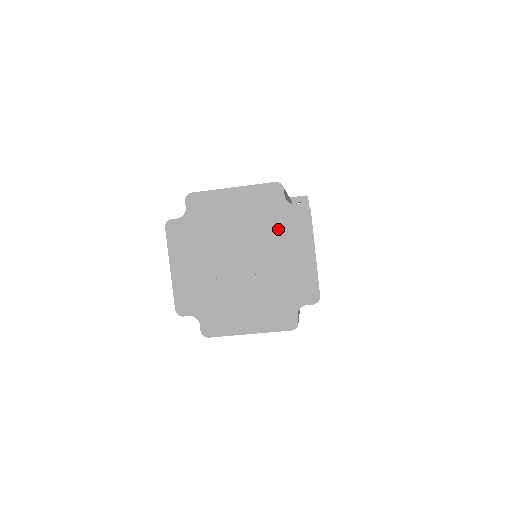
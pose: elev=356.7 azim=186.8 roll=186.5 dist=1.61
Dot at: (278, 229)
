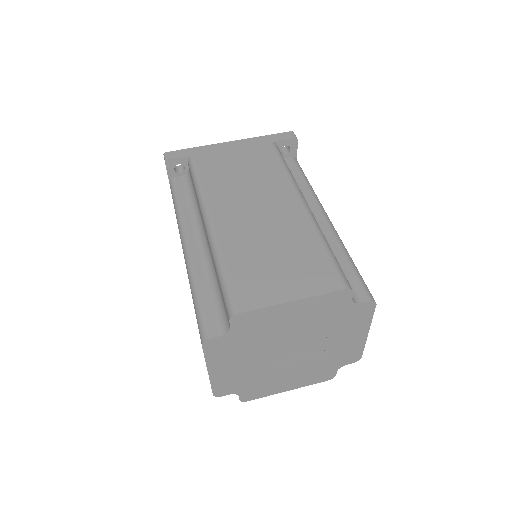
Dot at: (336, 324)
